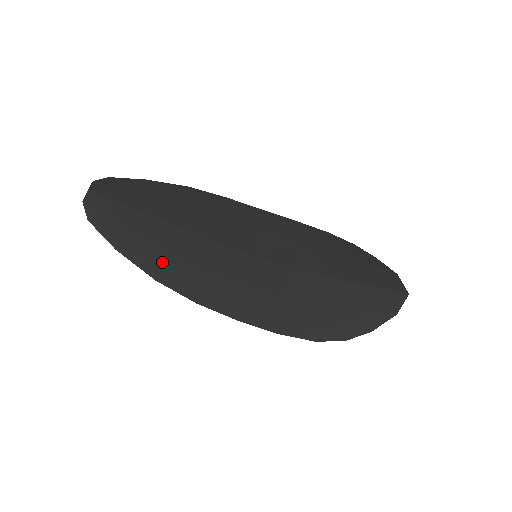
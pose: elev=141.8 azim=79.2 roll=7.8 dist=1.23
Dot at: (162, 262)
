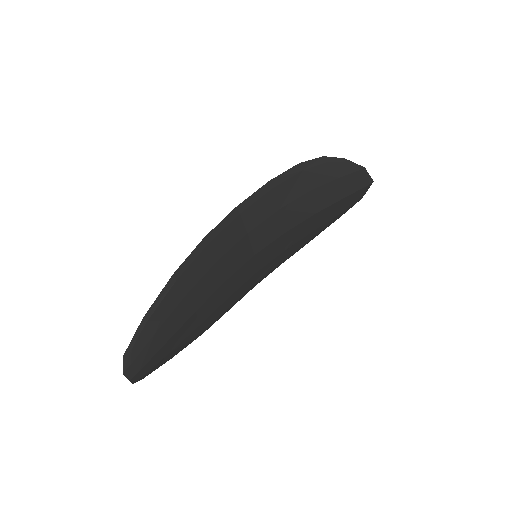
Dot at: (201, 329)
